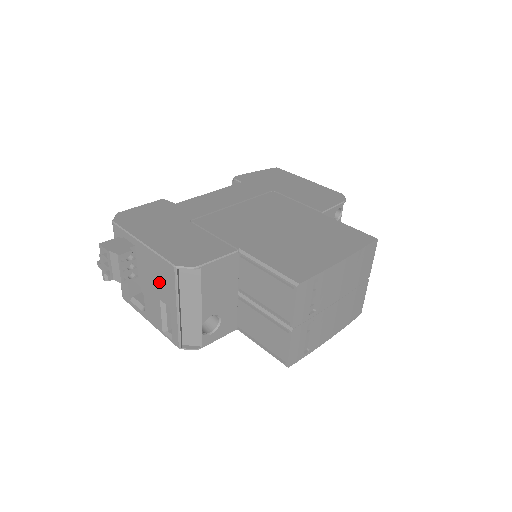
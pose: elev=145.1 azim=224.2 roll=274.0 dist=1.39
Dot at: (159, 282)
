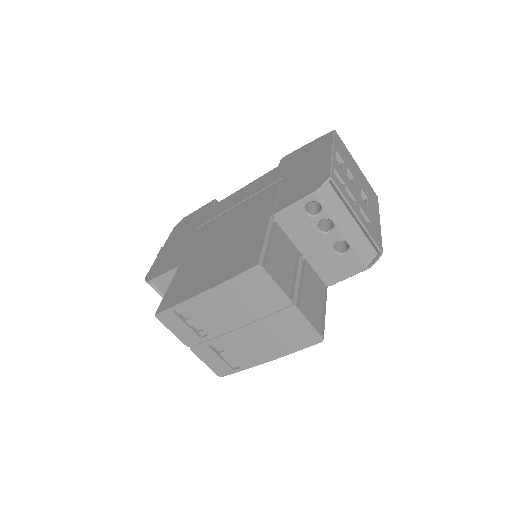
Dot at: occluded
